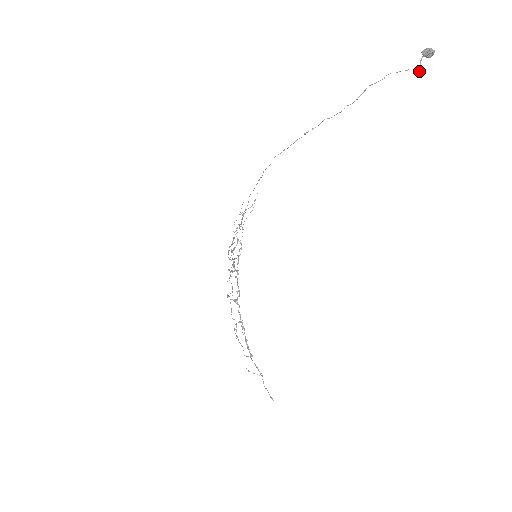
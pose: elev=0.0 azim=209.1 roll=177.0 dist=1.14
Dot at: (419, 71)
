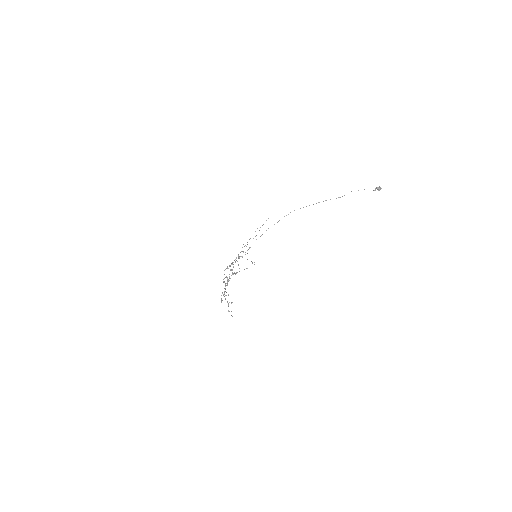
Dot at: (374, 190)
